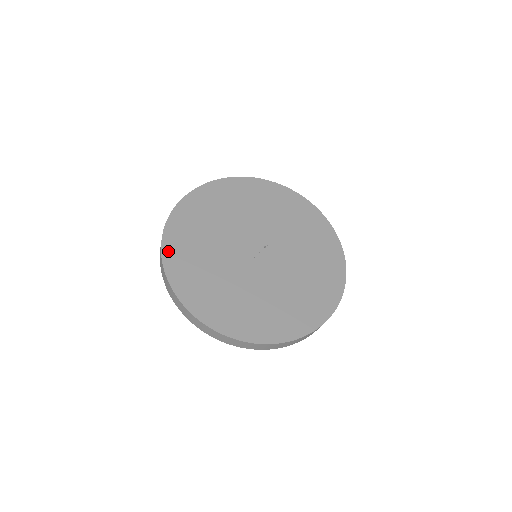
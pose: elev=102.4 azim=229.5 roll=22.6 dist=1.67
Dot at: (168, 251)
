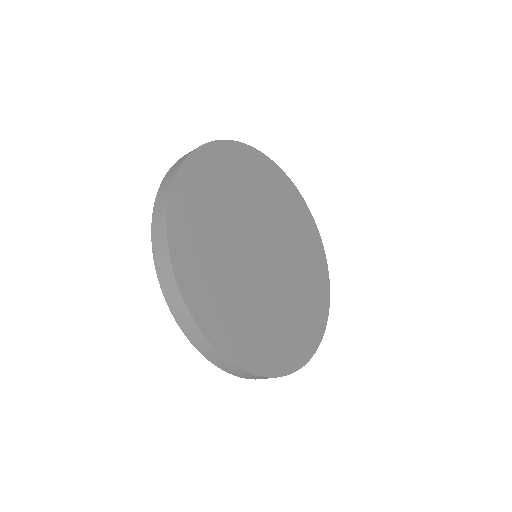
Dot at: (211, 151)
